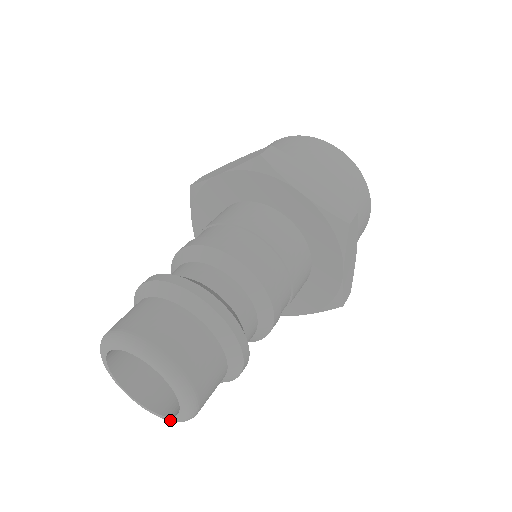
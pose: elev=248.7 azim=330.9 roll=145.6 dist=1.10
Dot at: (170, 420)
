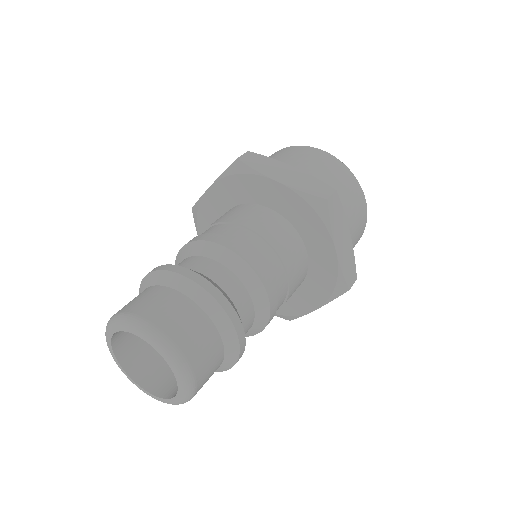
Dot at: (176, 402)
